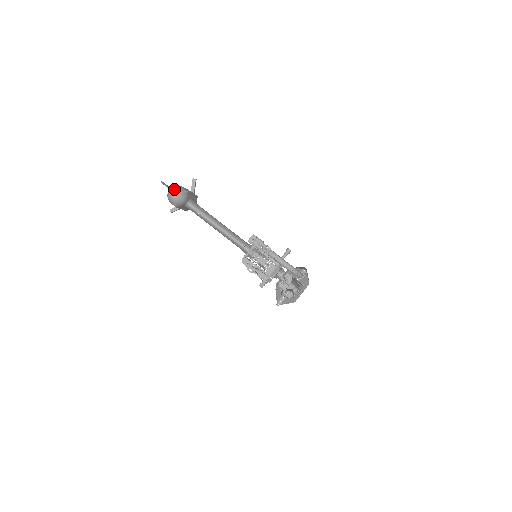
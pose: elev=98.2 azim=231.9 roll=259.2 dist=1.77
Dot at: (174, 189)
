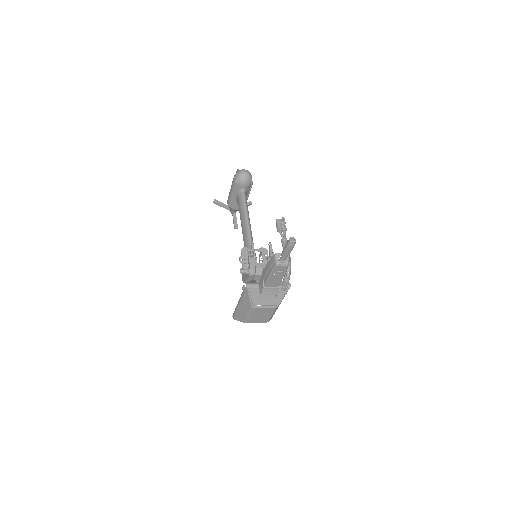
Dot at: occluded
